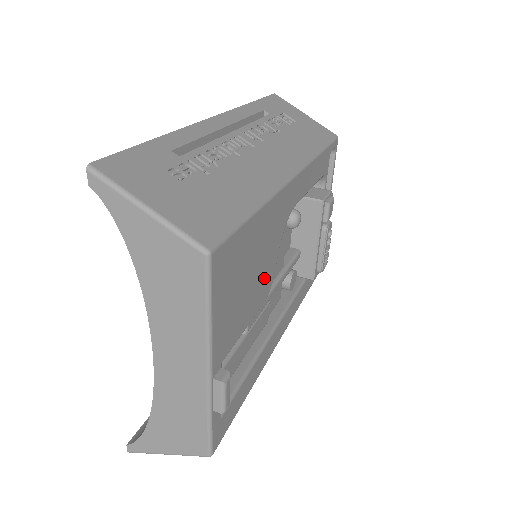
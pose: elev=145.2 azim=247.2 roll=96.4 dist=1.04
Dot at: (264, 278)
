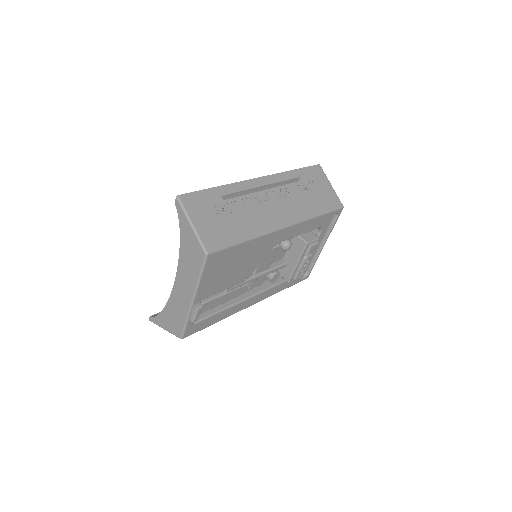
Dot at: (244, 271)
